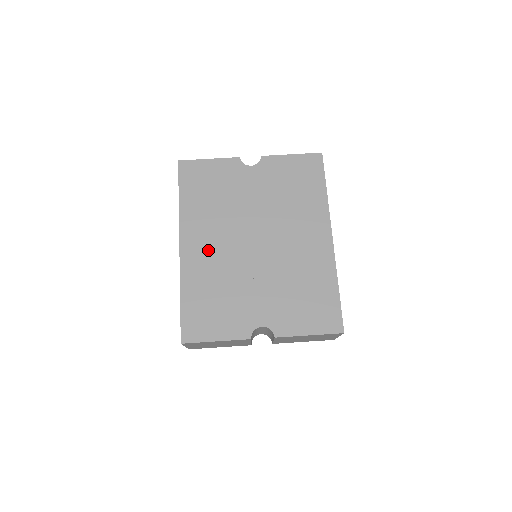
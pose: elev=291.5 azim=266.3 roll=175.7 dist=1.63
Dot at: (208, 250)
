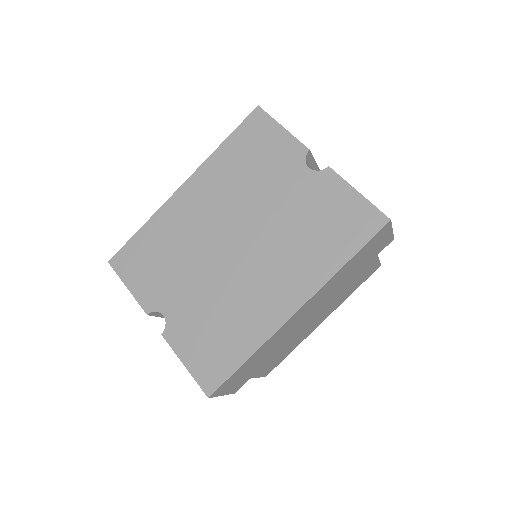
Dot at: (195, 210)
